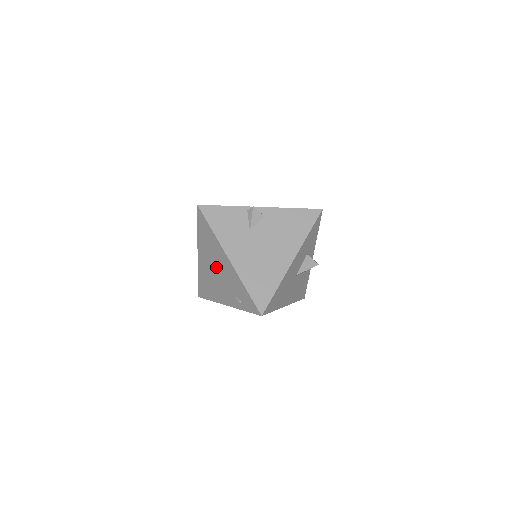
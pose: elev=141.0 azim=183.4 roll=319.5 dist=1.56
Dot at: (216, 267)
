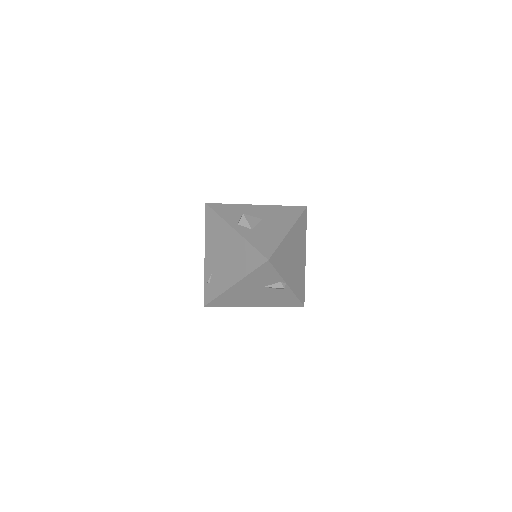
Dot at: (227, 259)
